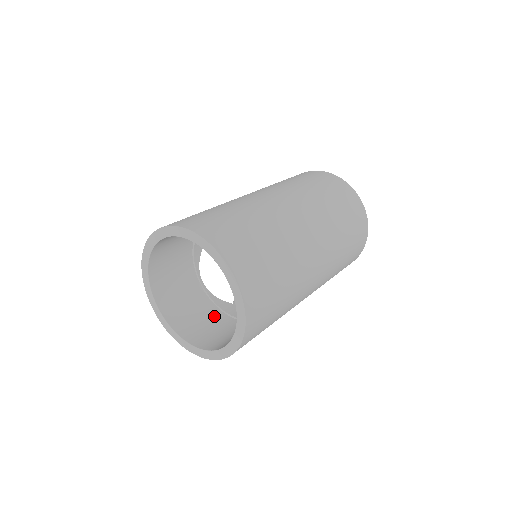
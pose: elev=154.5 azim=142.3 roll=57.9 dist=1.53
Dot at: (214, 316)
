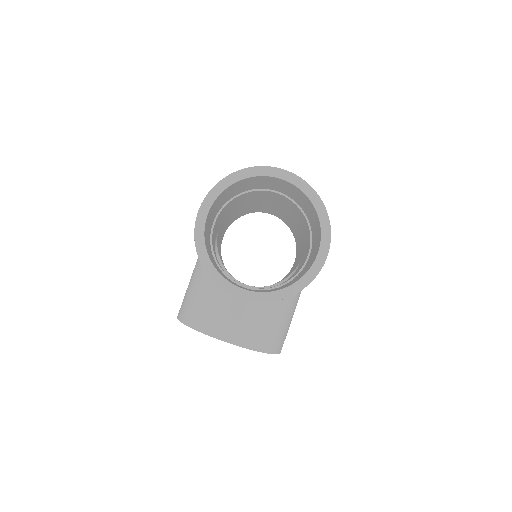
Dot at: occluded
